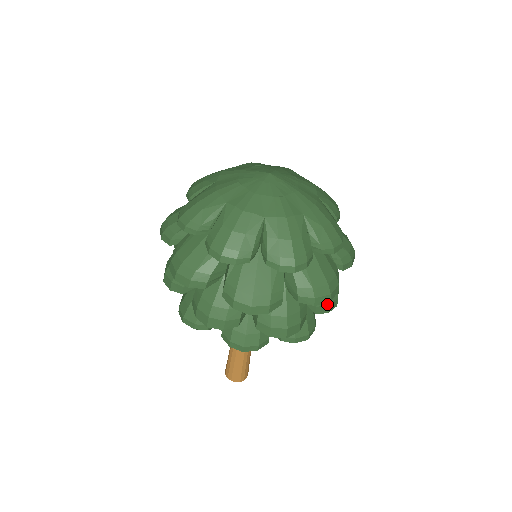
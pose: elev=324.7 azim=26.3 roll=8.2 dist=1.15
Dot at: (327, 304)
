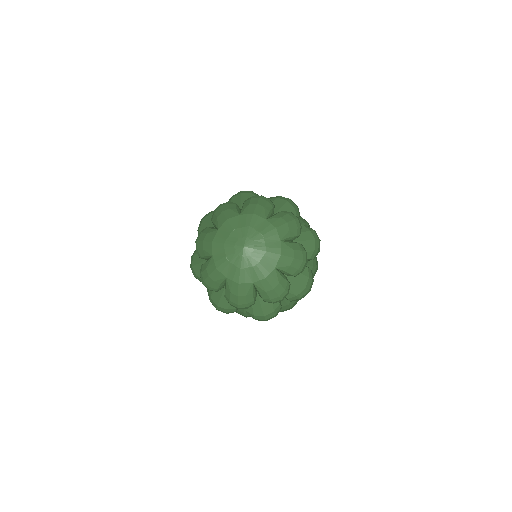
Dot at: occluded
